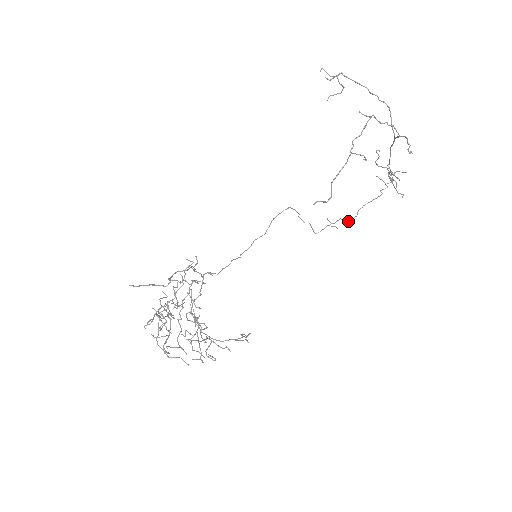
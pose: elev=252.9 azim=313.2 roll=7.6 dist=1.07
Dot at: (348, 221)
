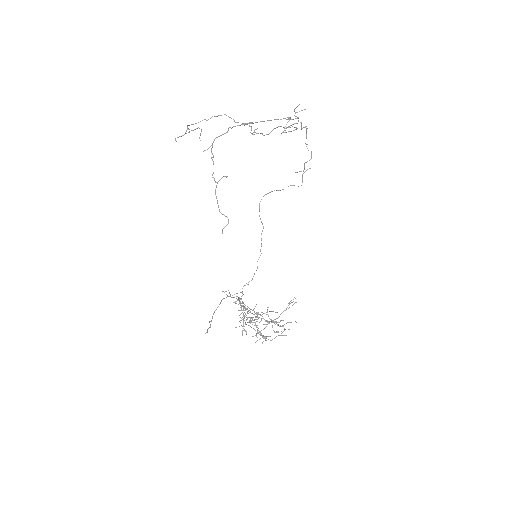
Dot at: occluded
